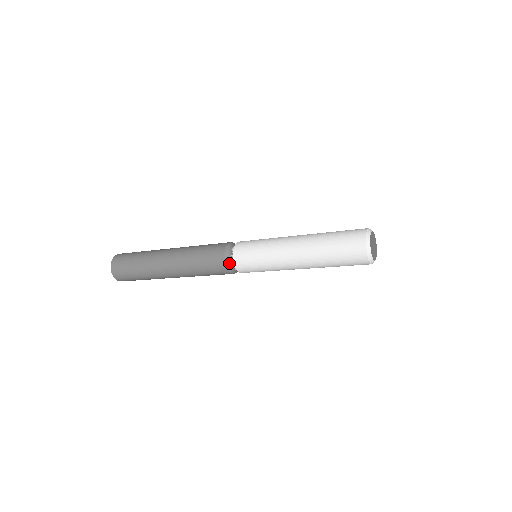
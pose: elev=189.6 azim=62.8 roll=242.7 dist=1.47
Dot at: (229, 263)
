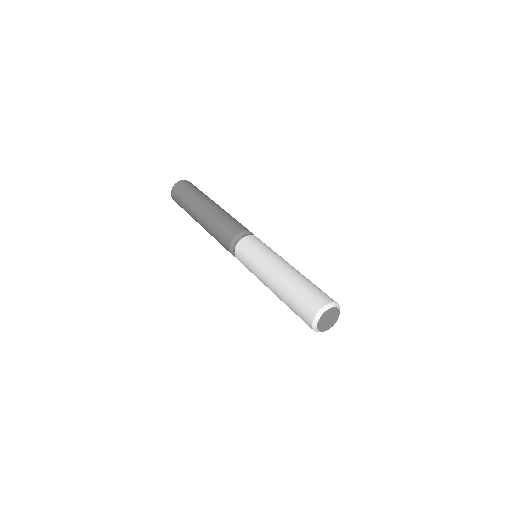
Dot at: occluded
